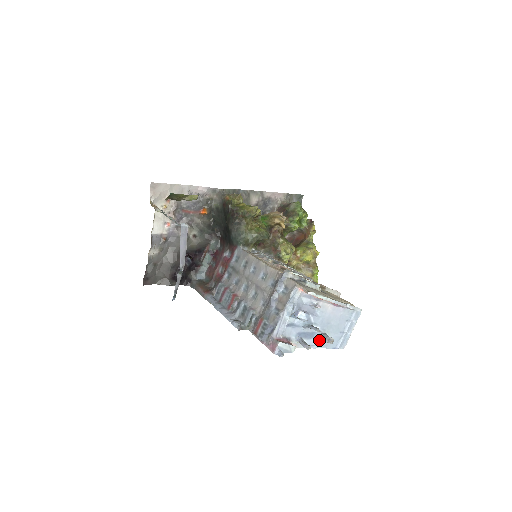
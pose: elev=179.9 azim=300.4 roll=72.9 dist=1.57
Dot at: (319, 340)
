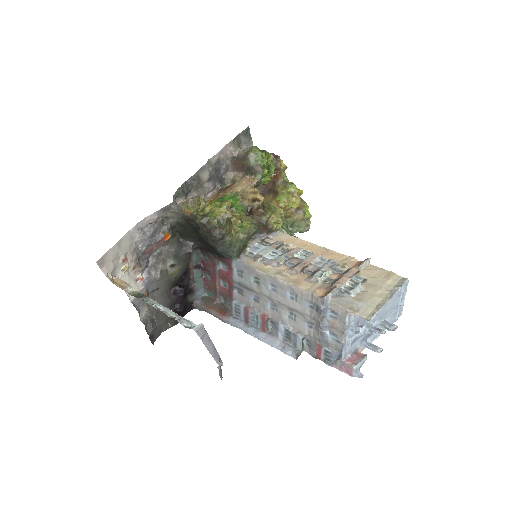
Dot at: (380, 328)
